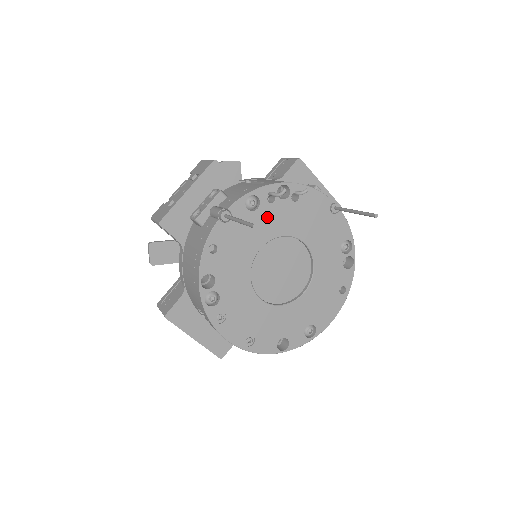
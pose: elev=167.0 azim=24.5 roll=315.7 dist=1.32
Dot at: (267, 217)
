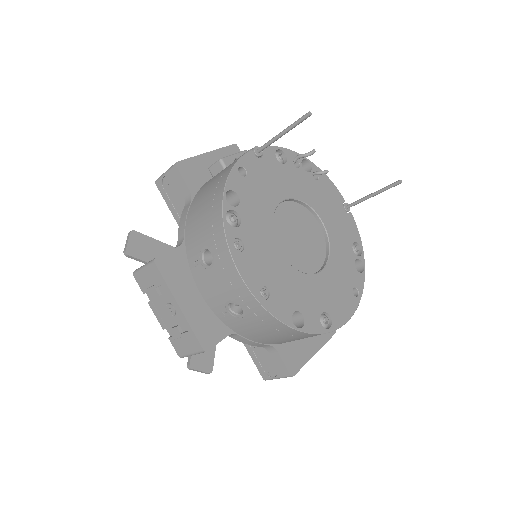
Dot at: (292, 176)
